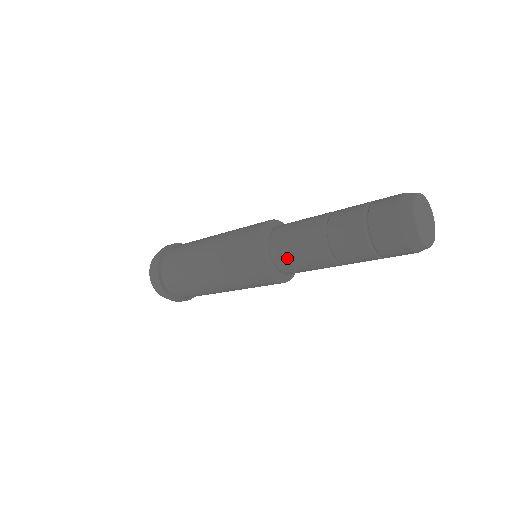
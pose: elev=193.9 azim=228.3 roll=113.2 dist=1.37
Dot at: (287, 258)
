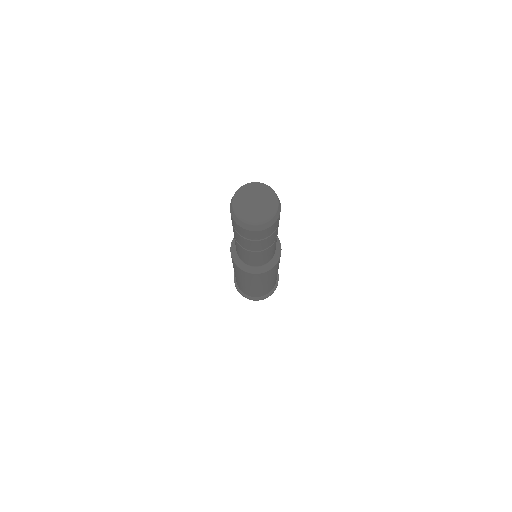
Dot at: (237, 252)
